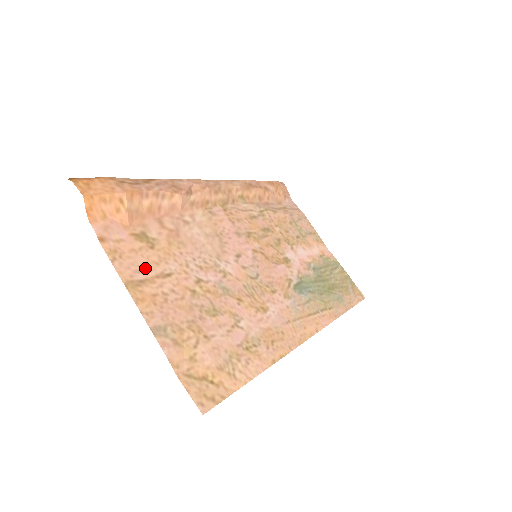
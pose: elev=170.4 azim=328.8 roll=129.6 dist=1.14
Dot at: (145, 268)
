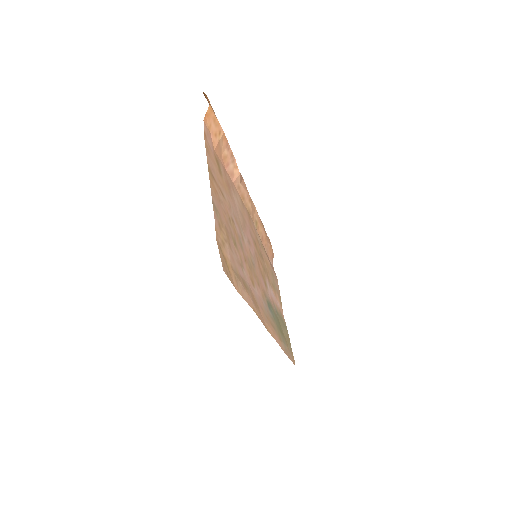
Dot at: (216, 175)
